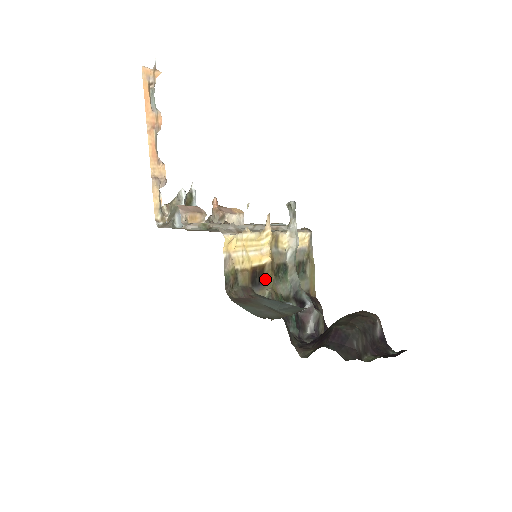
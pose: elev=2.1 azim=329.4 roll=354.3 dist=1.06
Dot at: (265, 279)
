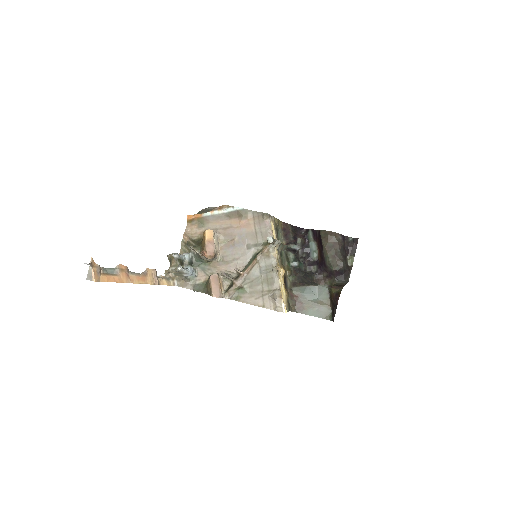
Dot at: (285, 275)
